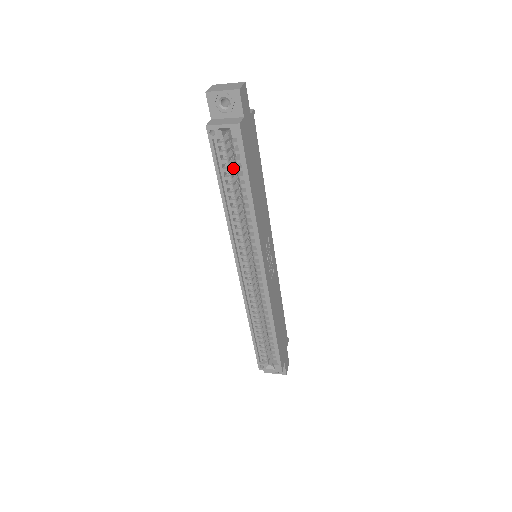
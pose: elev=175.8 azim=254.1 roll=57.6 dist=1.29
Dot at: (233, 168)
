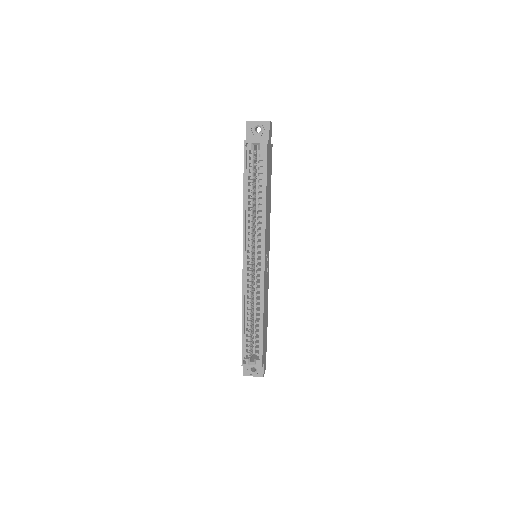
Dot at: (255, 176)
